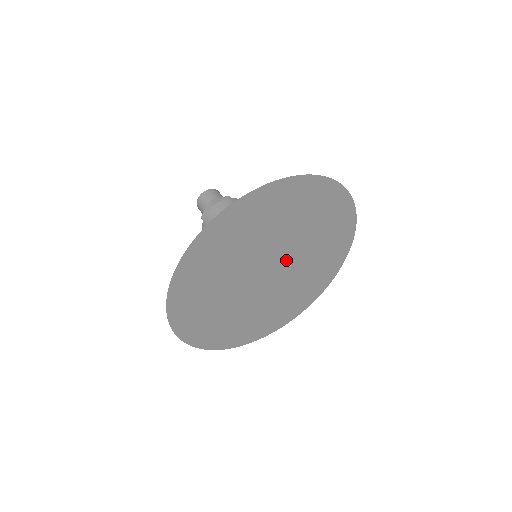
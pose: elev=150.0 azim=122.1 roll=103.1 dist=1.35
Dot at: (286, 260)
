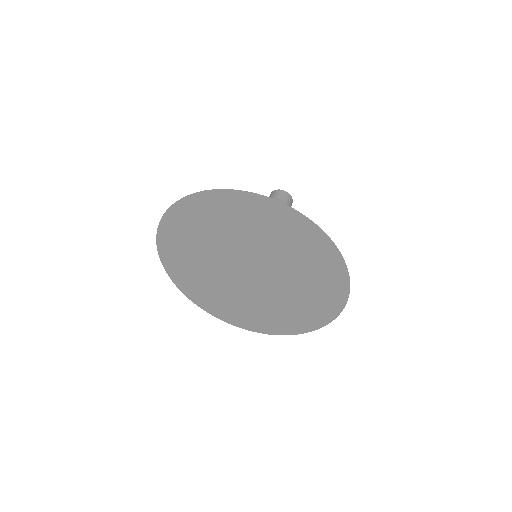
Dot at: (263, 267)
